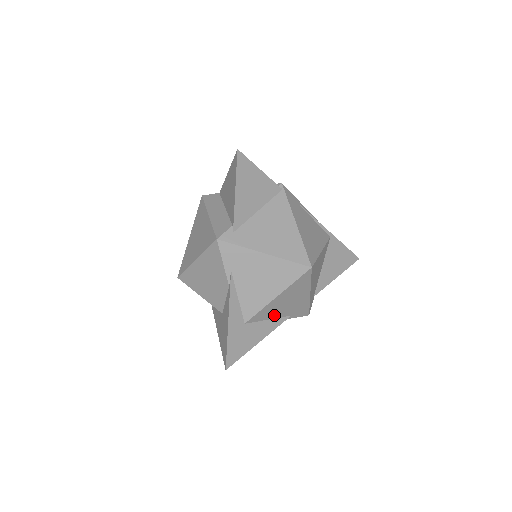
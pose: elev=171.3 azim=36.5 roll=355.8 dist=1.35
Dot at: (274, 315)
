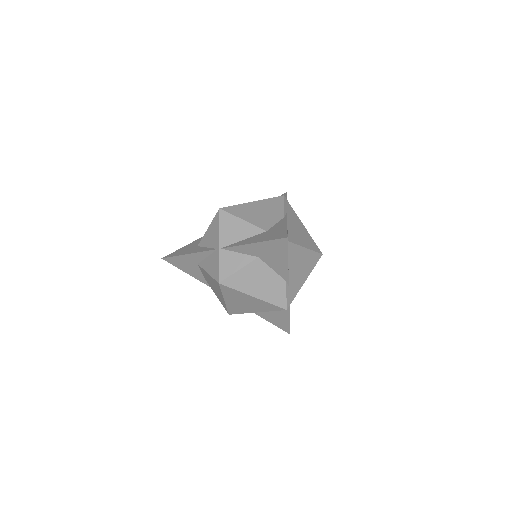
Dot at: (291, 266)
